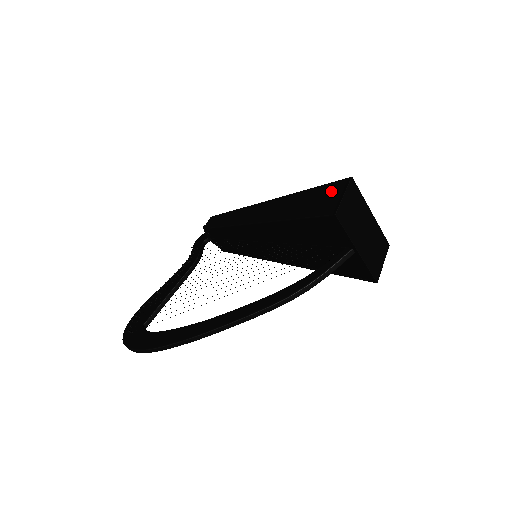
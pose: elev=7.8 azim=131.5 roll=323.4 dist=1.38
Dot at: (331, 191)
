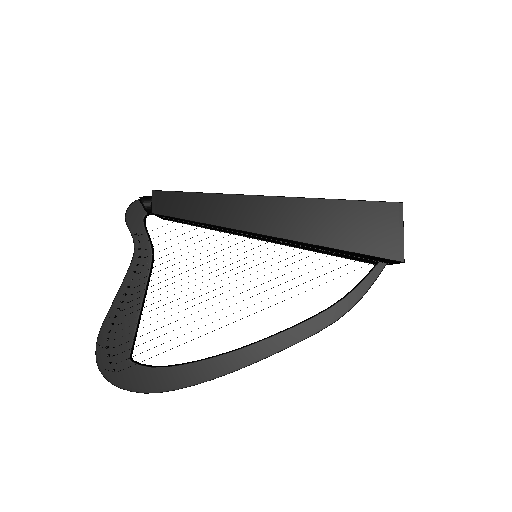
Dot at: (381, 219)
